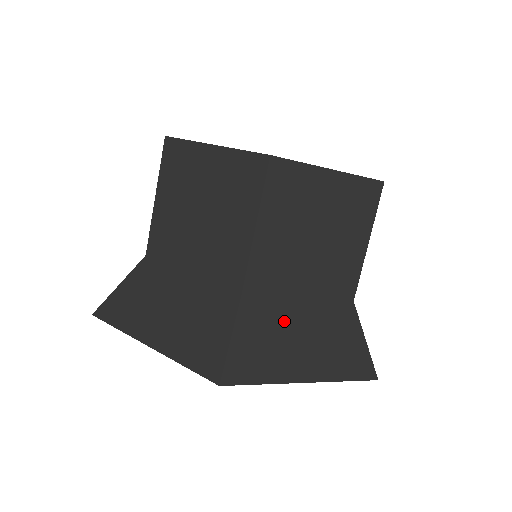
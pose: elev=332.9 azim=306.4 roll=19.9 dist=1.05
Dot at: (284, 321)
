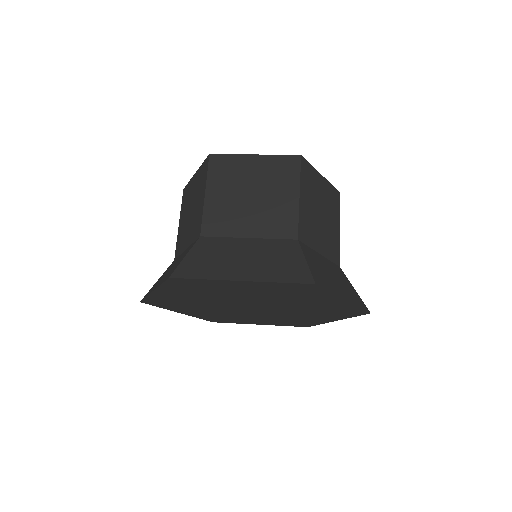
Dot at: (321, 263)
